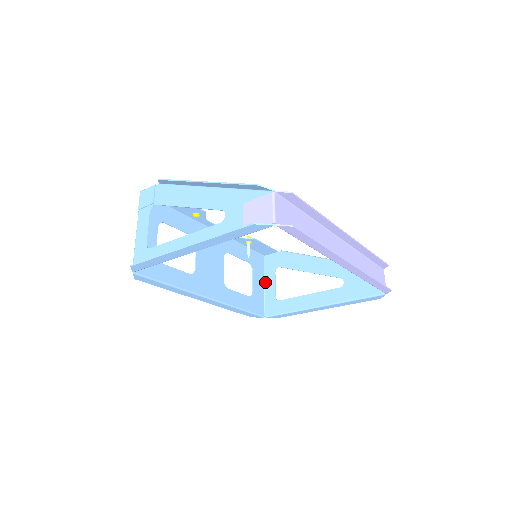
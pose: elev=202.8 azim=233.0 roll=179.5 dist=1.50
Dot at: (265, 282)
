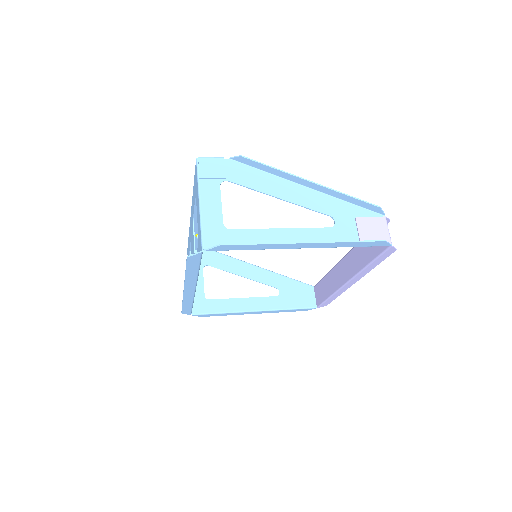
Dot at: occluded
